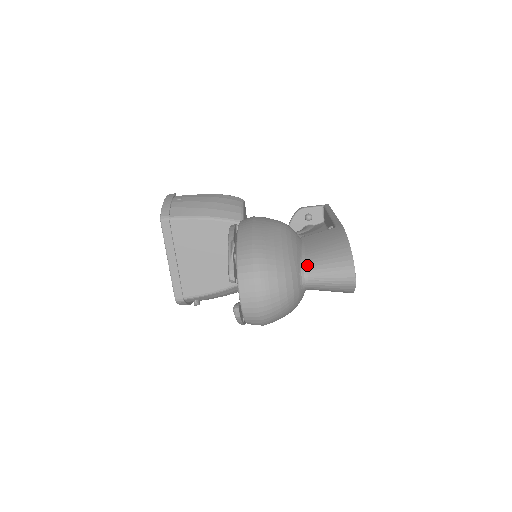
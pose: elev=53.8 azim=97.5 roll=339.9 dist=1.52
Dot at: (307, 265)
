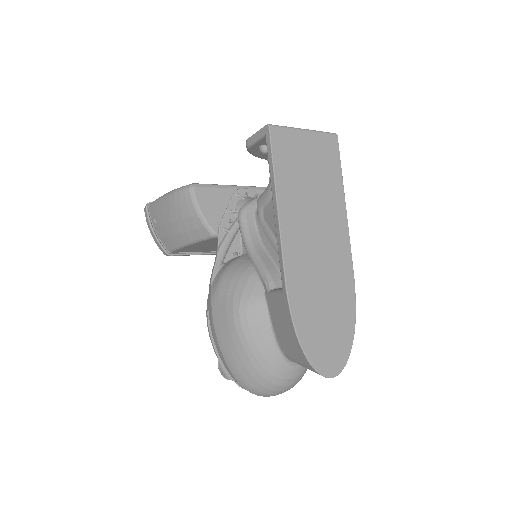
Dot at: (287, 357)
